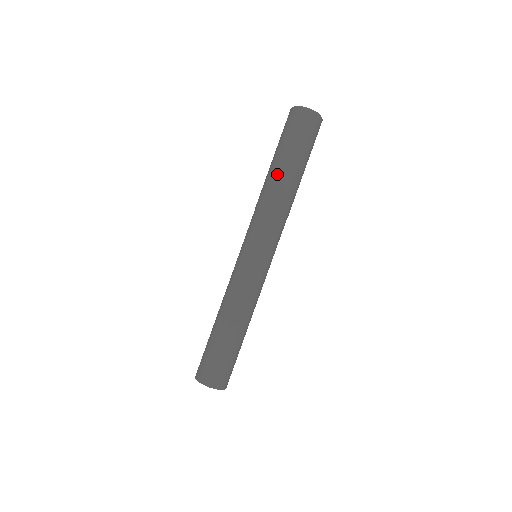
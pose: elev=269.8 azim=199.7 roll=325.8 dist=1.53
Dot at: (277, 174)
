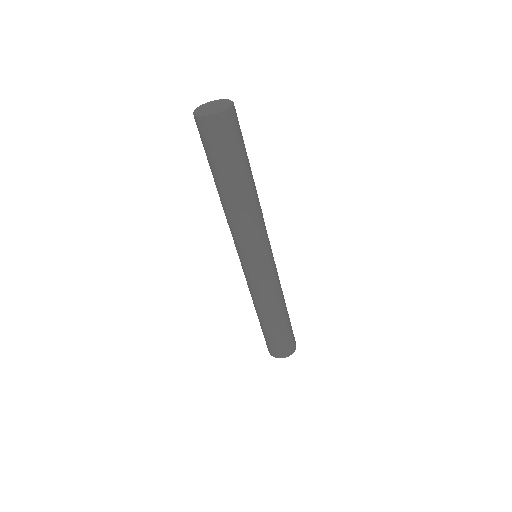
Dot at: (222, 193)
